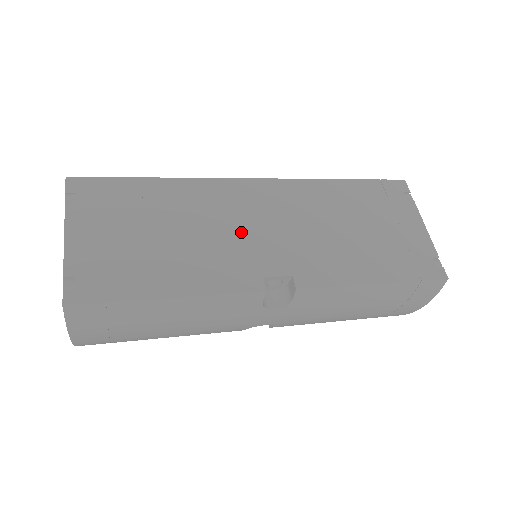
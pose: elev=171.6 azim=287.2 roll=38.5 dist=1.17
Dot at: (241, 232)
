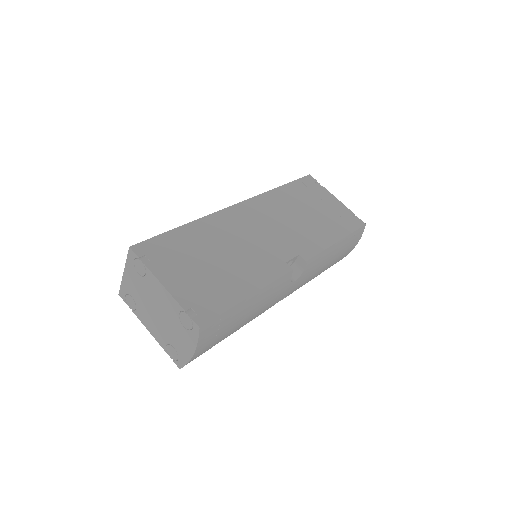
Dot at: (255, 240)
